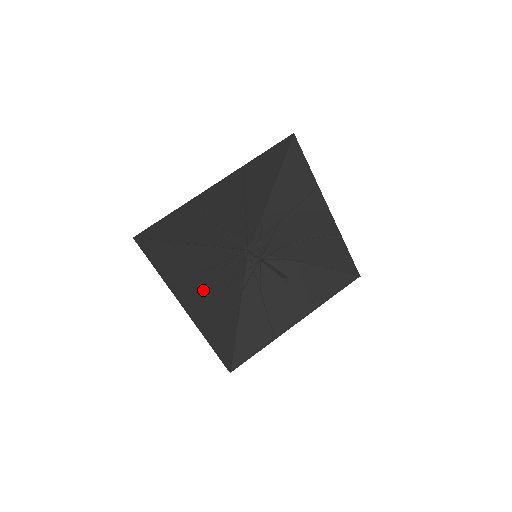
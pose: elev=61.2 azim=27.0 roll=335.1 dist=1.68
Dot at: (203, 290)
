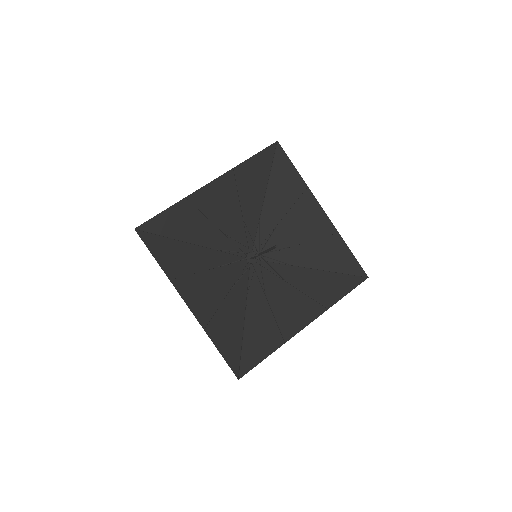
Dot at: (205, 288)
